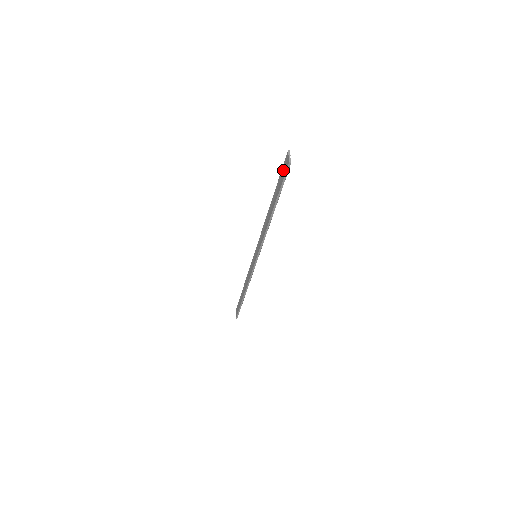
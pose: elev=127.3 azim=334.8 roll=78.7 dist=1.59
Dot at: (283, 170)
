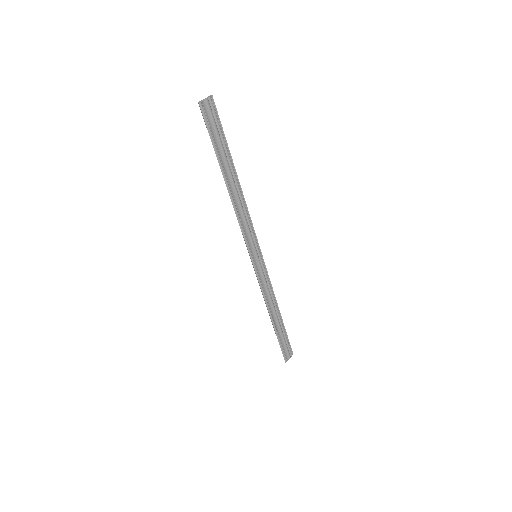
Dot at: (213, 120)
